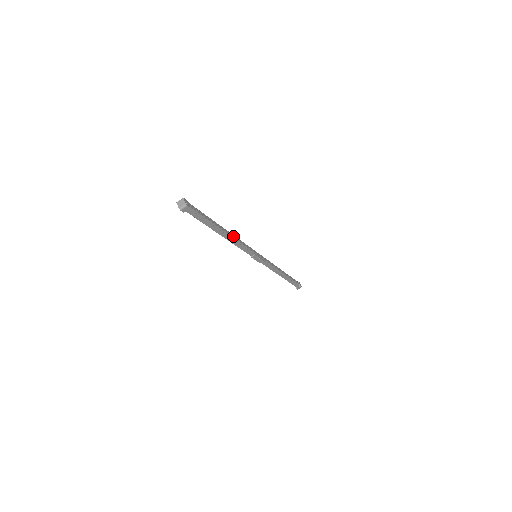
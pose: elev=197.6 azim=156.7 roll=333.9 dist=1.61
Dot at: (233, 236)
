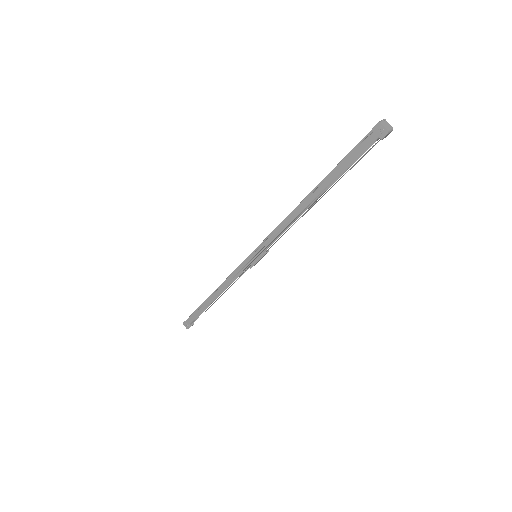
Dot at: occluded
